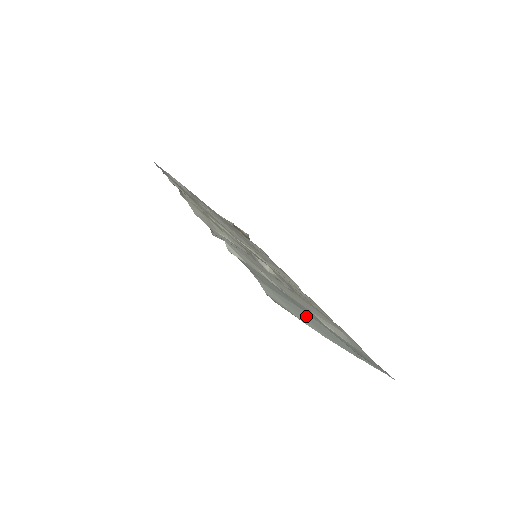
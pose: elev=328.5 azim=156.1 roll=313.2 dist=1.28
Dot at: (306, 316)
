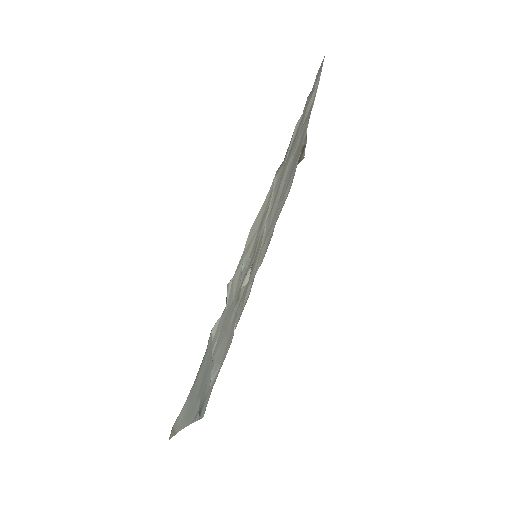
Dot at: occluded
